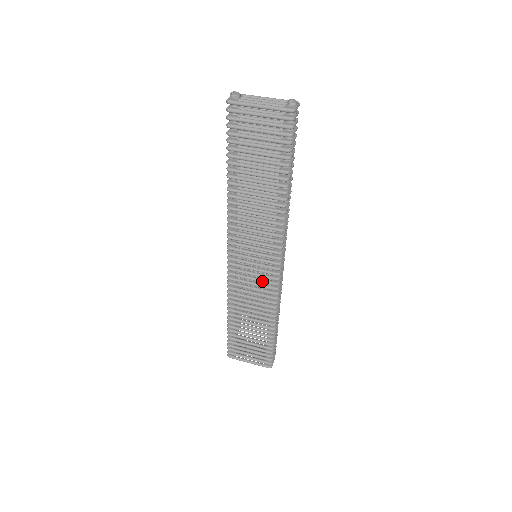
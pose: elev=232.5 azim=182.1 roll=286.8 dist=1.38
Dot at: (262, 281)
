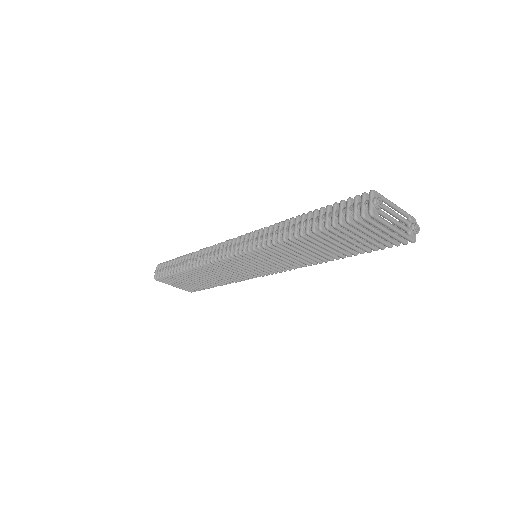
Dot at: occluded
